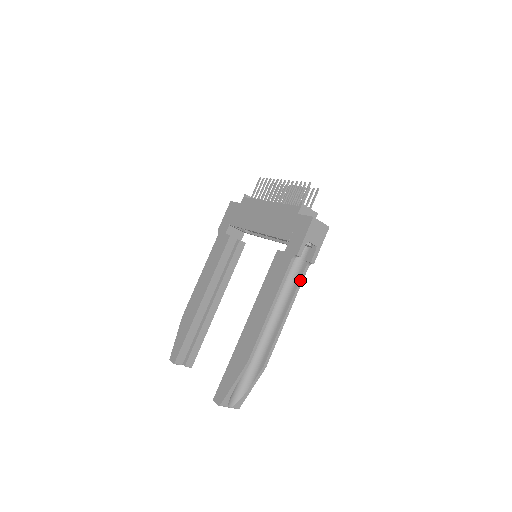
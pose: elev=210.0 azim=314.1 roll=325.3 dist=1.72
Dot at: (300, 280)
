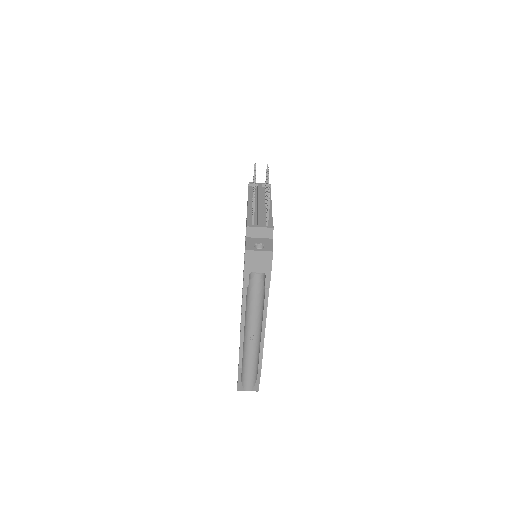
Dot at: (264, 301)
